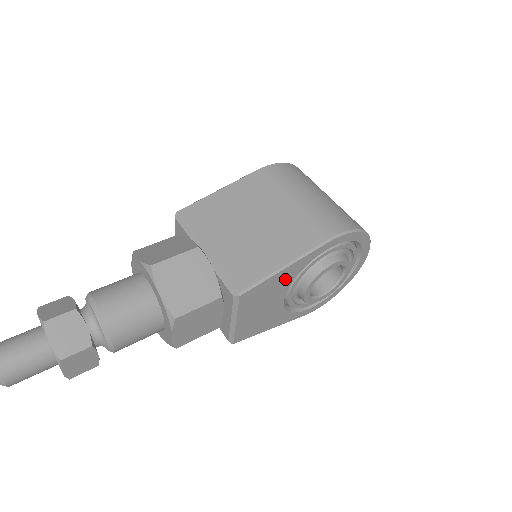
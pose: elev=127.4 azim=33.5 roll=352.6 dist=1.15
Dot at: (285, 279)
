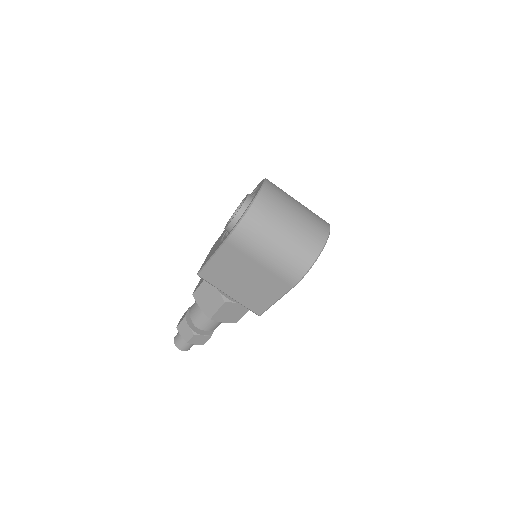
Dot at: occluded
